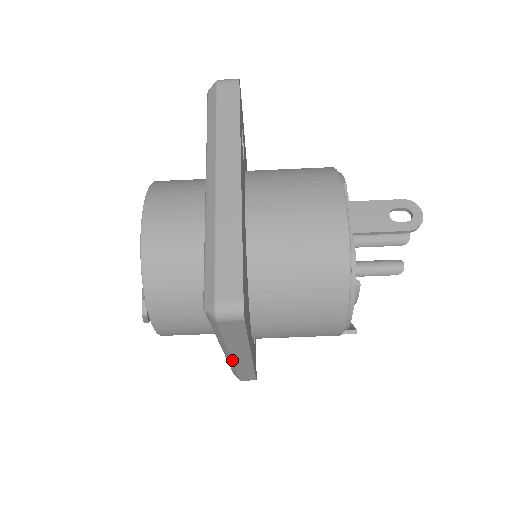
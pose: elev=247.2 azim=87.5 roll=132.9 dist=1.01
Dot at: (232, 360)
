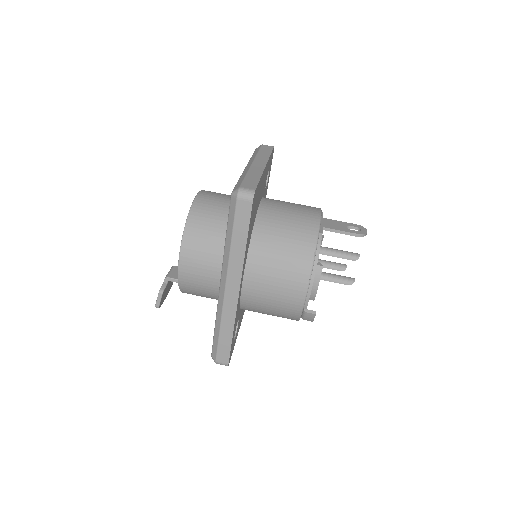
Dot at: (225, 291)
